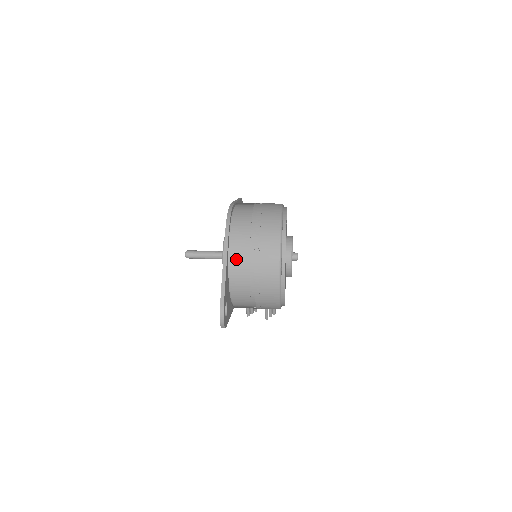
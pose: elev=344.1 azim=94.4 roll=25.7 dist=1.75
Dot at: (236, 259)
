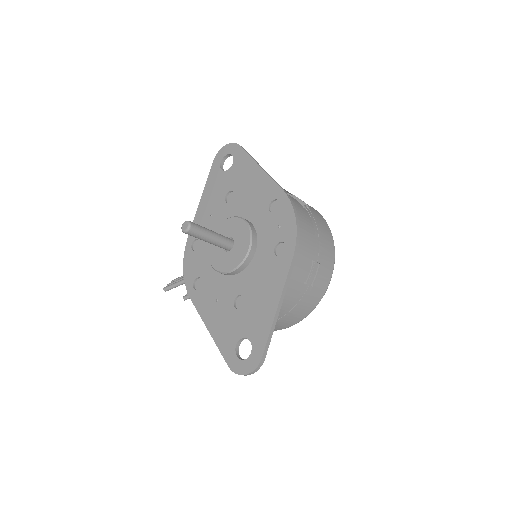
Dot at: (286, 290)
